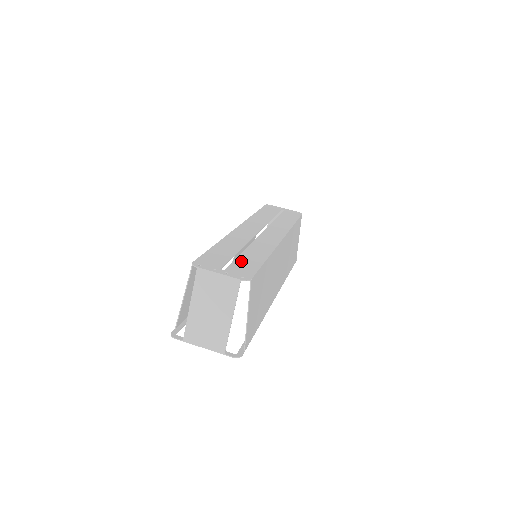
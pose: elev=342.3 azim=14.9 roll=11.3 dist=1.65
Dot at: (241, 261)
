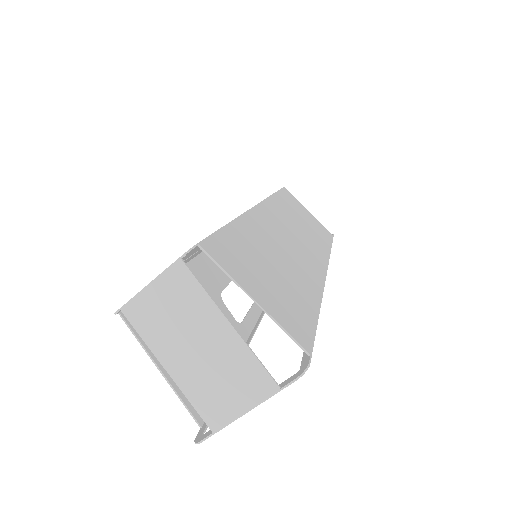
Dot at: occluded
